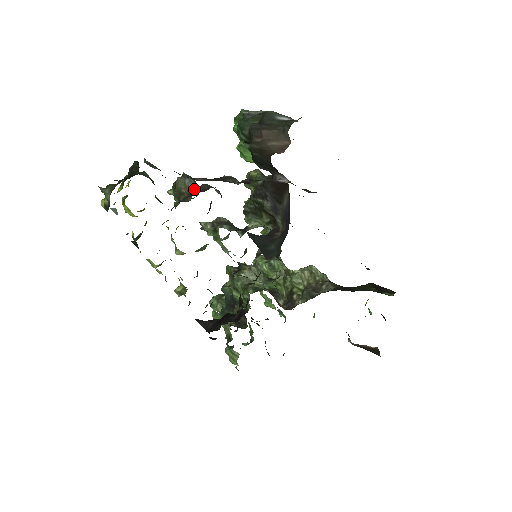
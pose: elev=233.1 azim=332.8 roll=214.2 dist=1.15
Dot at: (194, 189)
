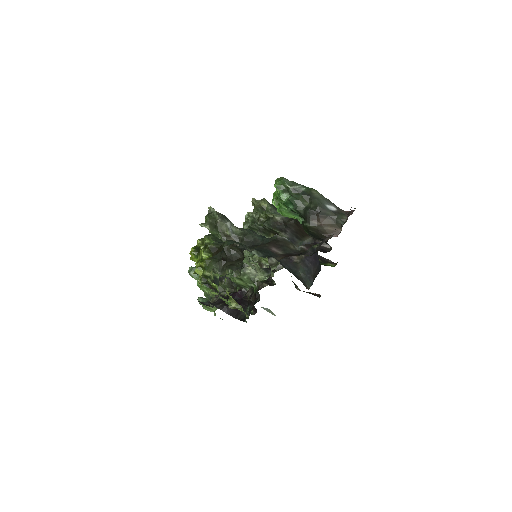
Dot at: (244, 238)
